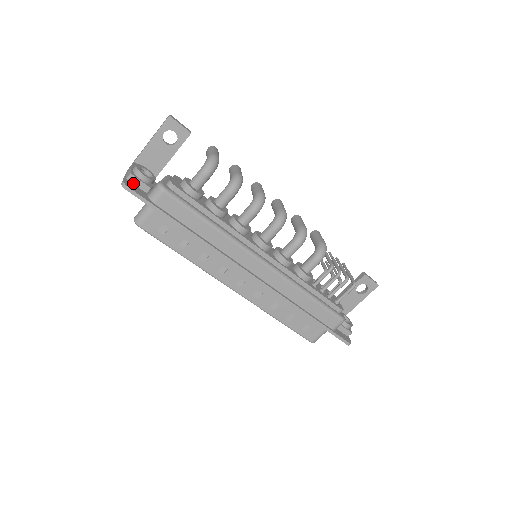
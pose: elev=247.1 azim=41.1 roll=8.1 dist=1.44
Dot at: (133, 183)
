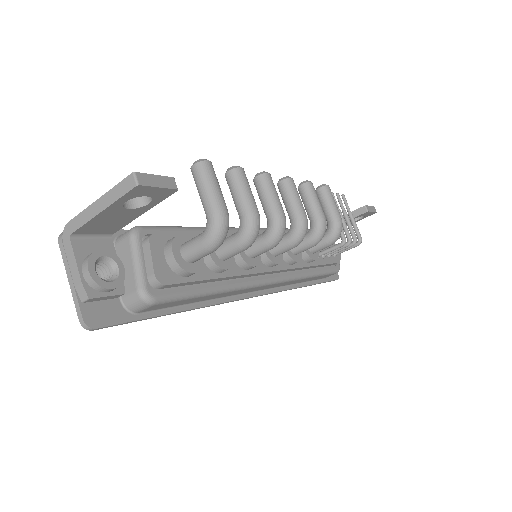
Dot at: (94, 301)
